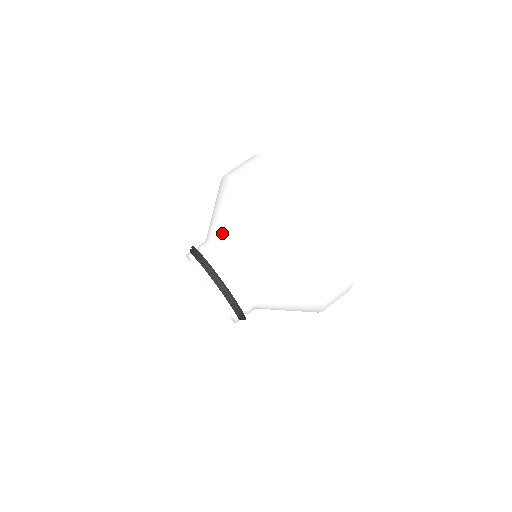
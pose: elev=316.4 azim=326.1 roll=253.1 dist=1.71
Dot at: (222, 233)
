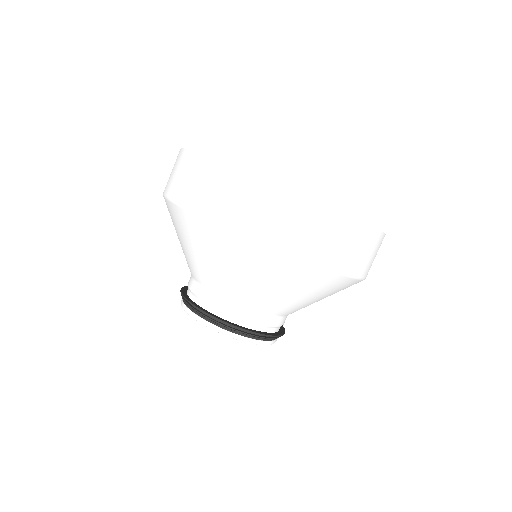
Dot at: occluded
